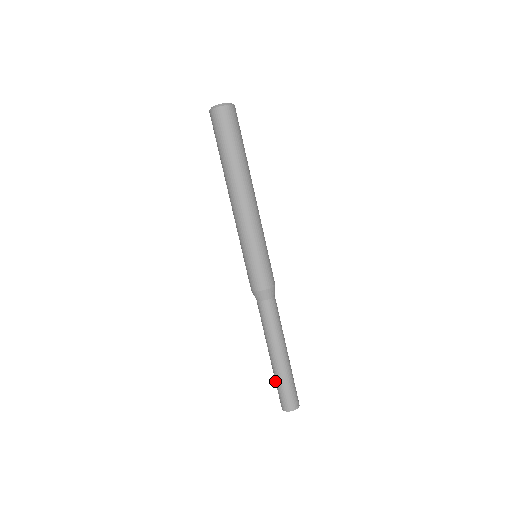
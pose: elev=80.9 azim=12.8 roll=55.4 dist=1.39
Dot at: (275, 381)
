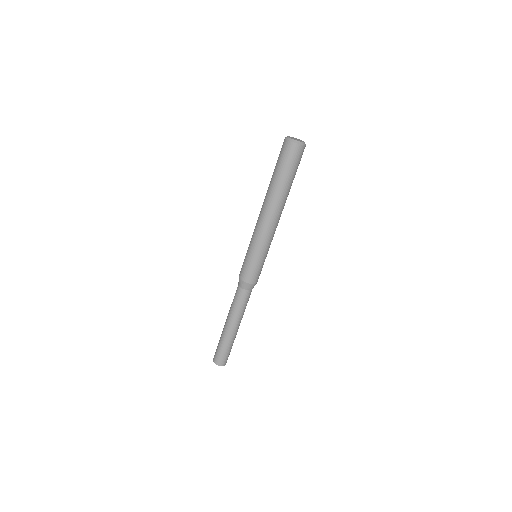
Dot at: occluded
